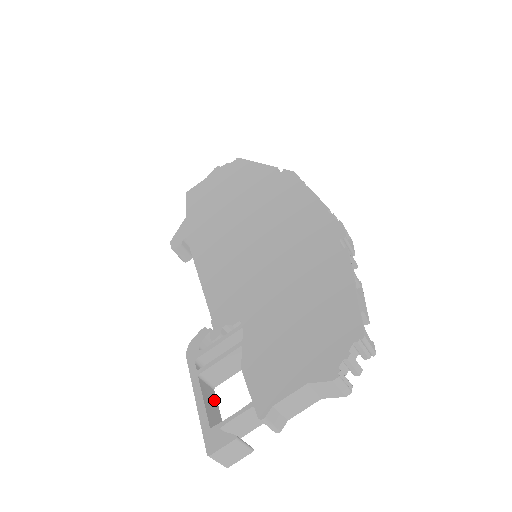
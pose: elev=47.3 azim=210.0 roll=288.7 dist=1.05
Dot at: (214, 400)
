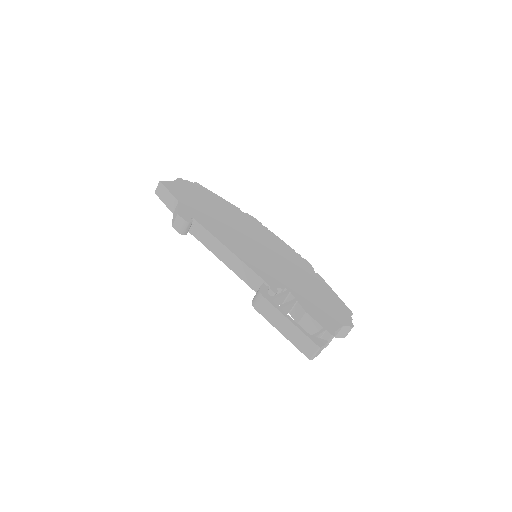
Dot at: occluded
